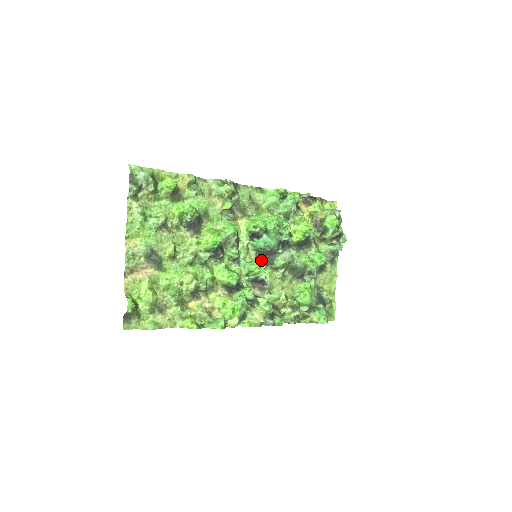
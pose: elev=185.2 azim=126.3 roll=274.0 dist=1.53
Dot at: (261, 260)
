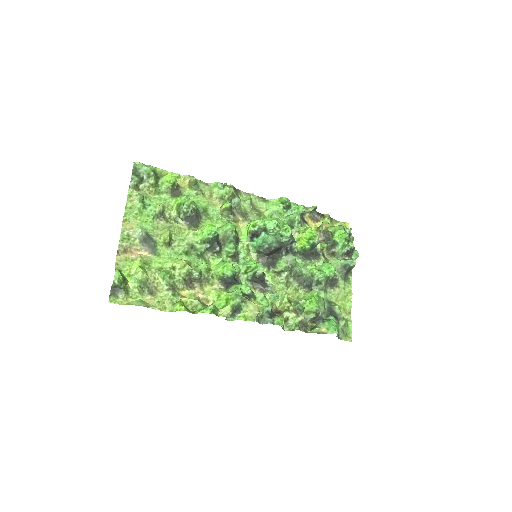
Dot at: (263, 263)
